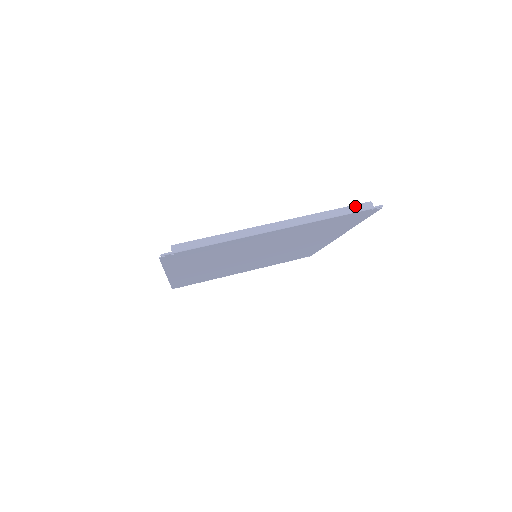
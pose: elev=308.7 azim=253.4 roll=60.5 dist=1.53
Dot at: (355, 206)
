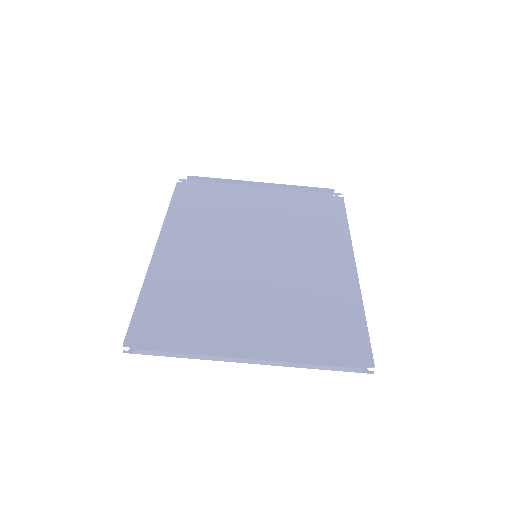
Dot at: (342, 368)
